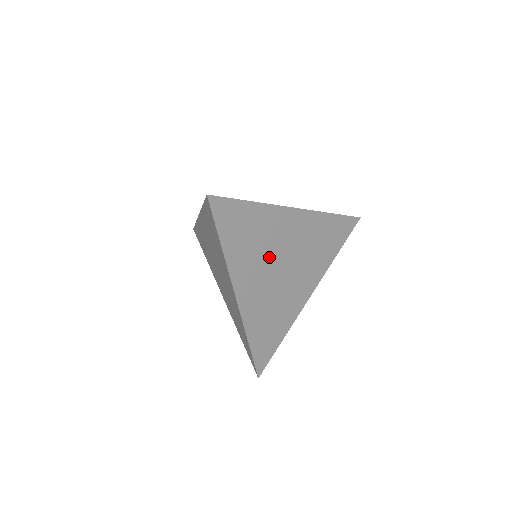
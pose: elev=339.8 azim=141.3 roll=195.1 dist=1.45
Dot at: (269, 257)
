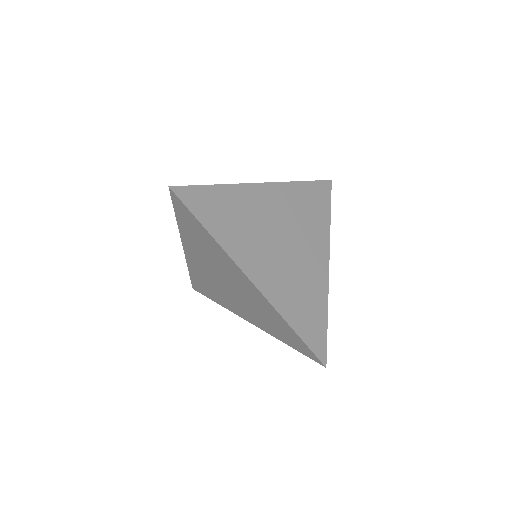
Dot at: (263, 234)
